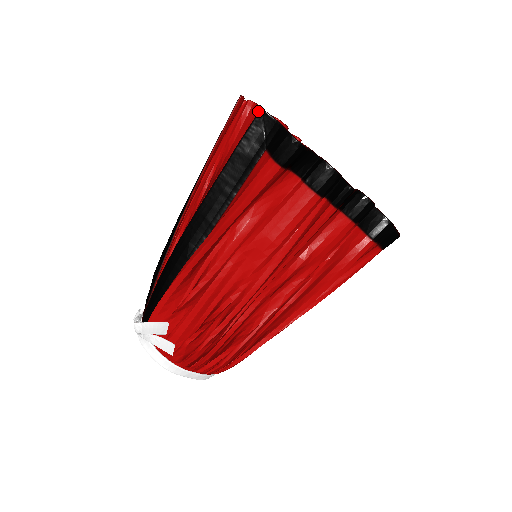
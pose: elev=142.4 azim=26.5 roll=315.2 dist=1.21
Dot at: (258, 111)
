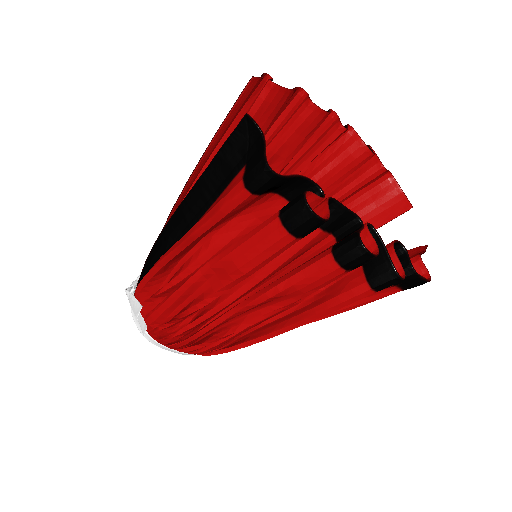
Dot at: (281, 94)
